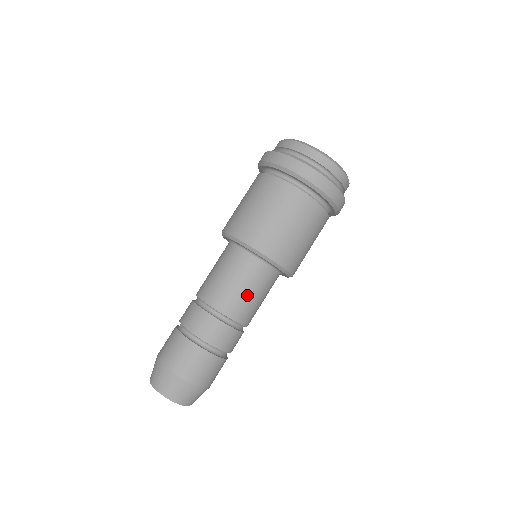
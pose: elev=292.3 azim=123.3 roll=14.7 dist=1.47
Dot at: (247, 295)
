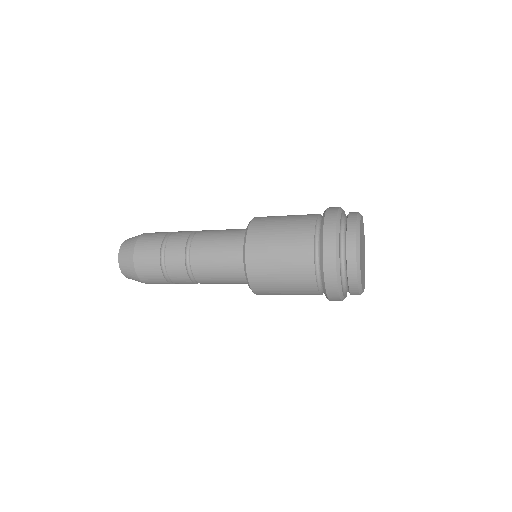
Dot at: (216, 274)
